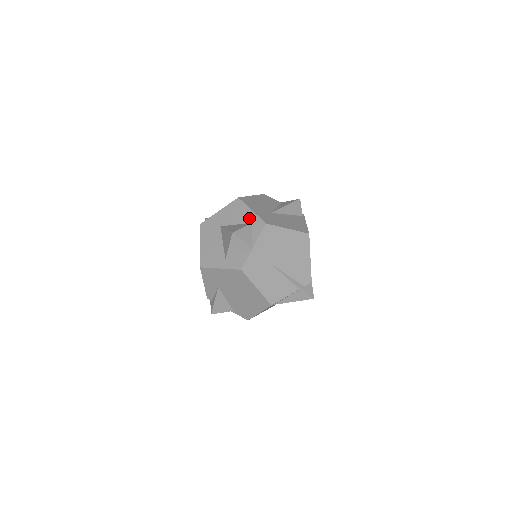
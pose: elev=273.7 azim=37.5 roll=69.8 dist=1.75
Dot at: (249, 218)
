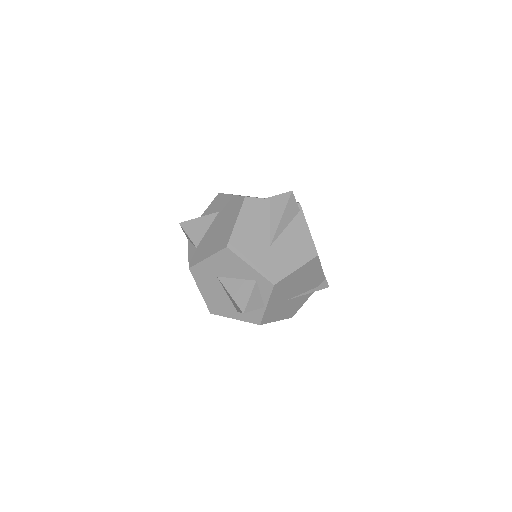
Dot at: (250, 275)
